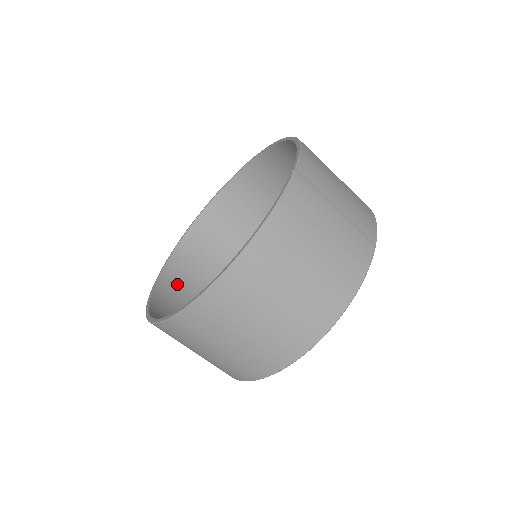
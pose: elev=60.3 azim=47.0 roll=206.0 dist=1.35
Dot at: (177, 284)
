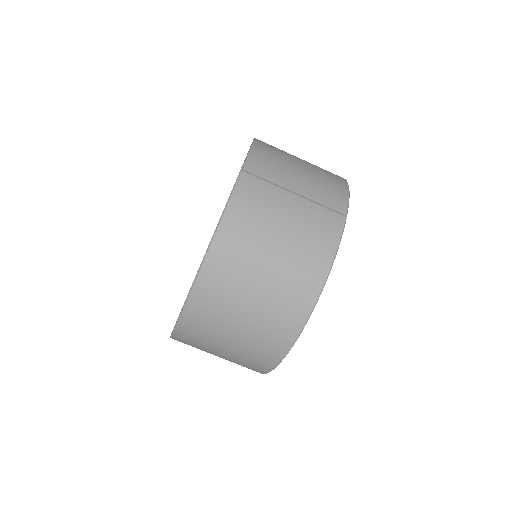
Dot at: occluded
